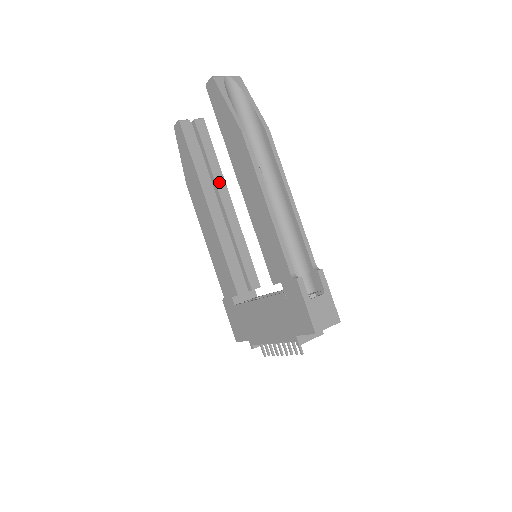
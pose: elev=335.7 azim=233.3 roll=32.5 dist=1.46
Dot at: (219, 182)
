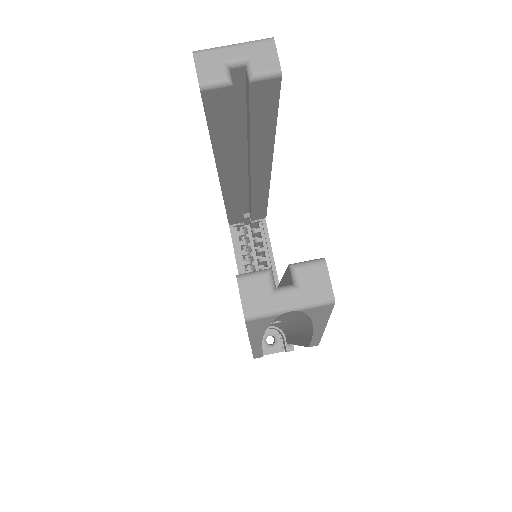
Dot at: (259, 159)
